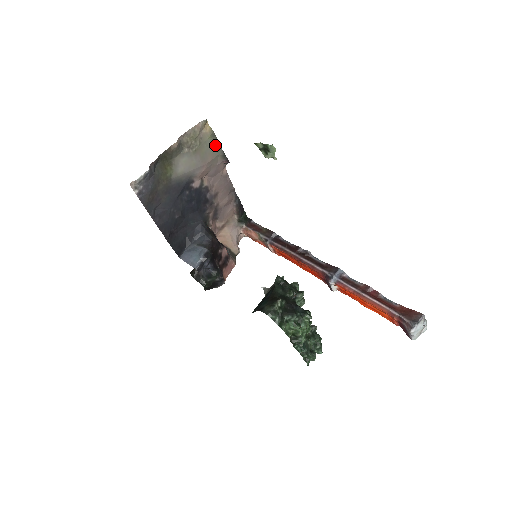
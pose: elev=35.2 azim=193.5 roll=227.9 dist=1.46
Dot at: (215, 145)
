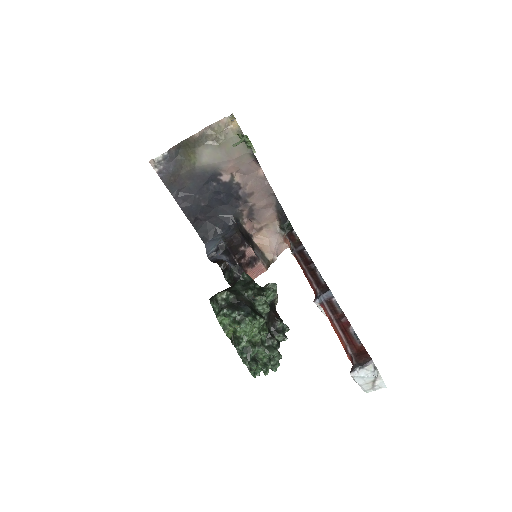
Dot at: (243, 143)
